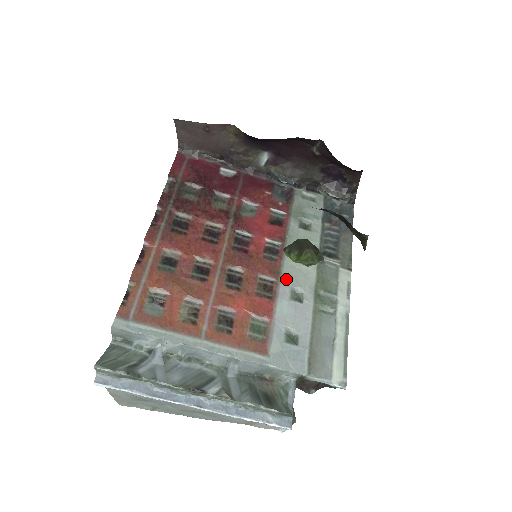
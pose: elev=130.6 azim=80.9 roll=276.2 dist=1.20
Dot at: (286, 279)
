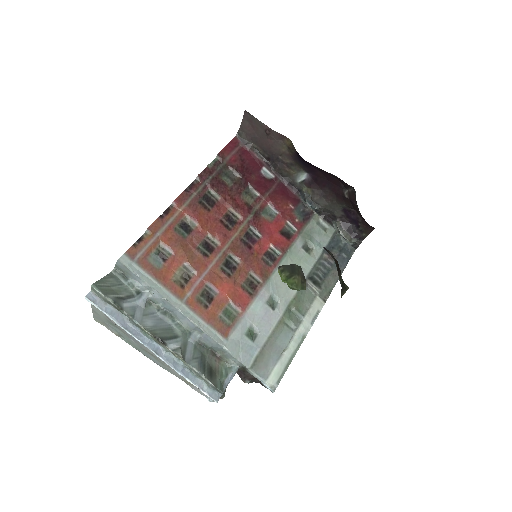
Dot at: (271, 285)
